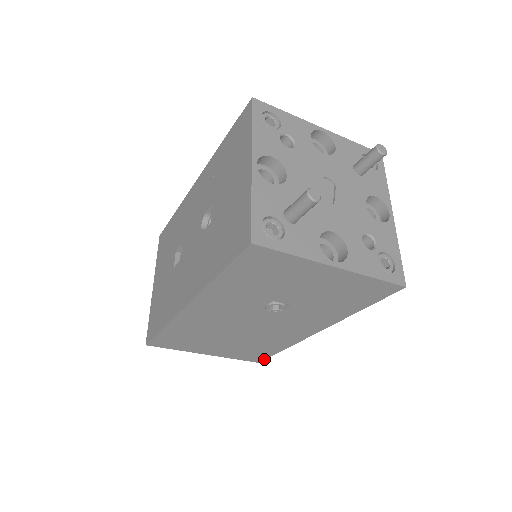
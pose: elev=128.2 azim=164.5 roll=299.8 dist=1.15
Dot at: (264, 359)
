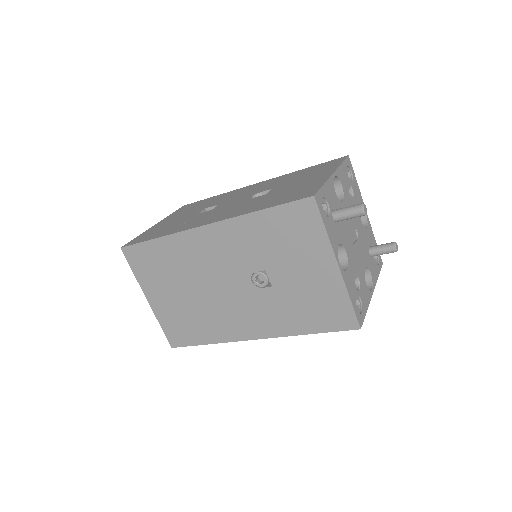
Dot at: (181, 346)
